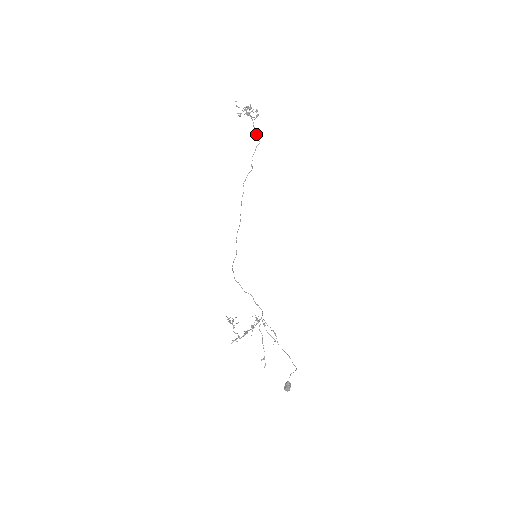
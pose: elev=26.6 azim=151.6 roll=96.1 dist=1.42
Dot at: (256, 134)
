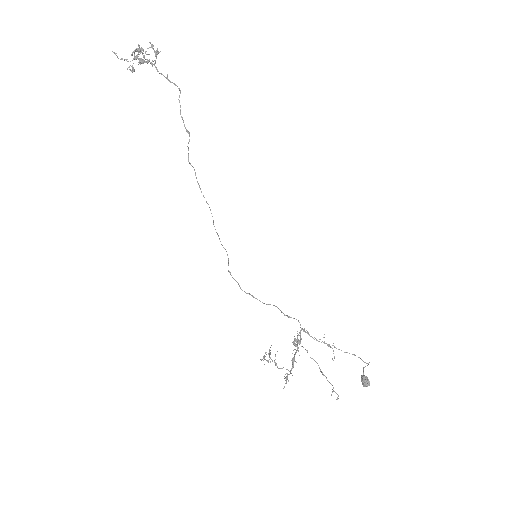
Dot at: occluded
